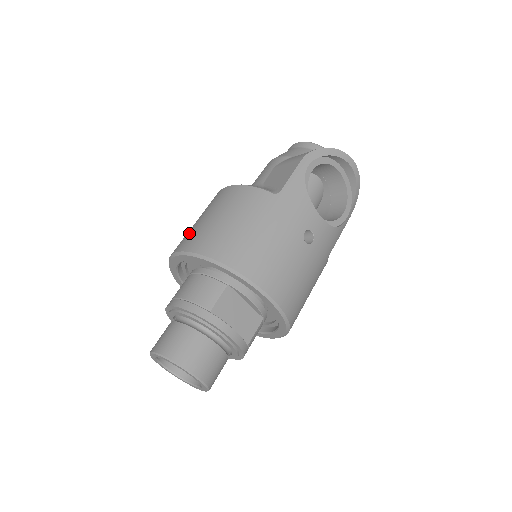
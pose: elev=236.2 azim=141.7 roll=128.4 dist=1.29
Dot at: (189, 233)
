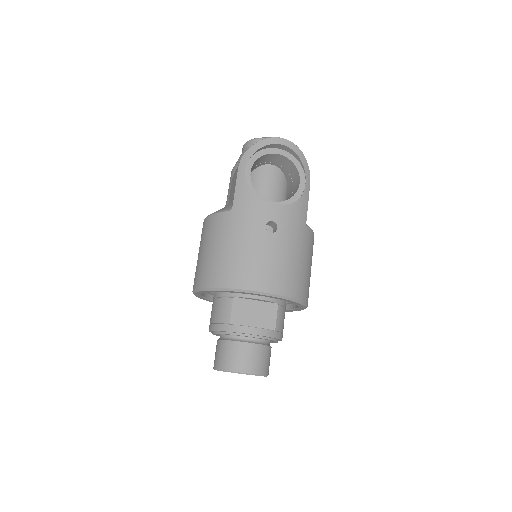
Dot at: (195, 272)
